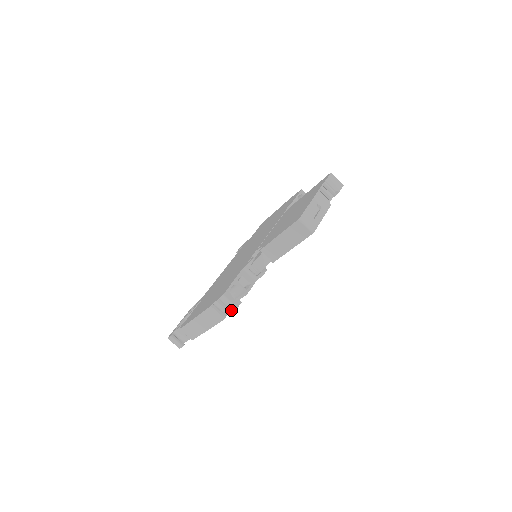
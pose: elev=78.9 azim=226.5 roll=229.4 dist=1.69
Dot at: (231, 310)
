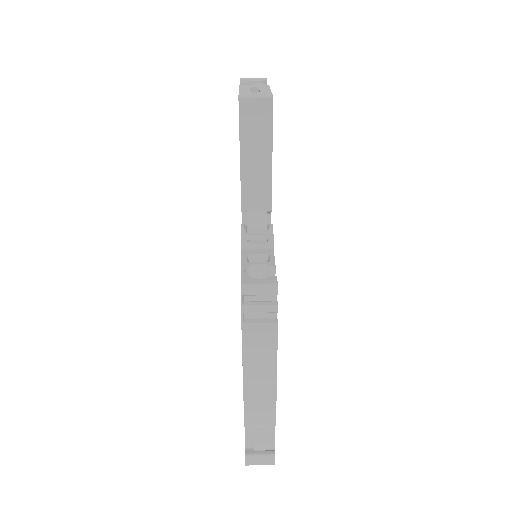
Dot at: (274, 302)
